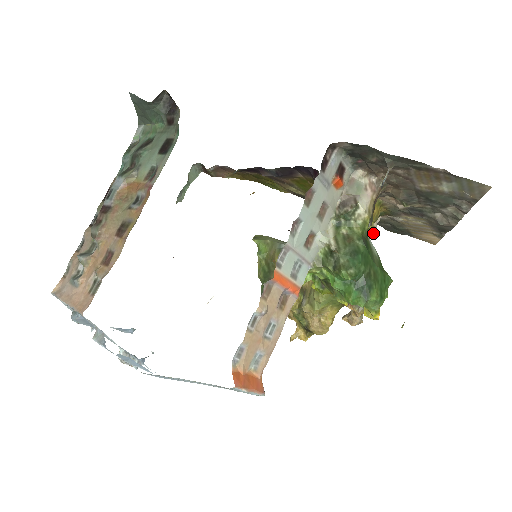
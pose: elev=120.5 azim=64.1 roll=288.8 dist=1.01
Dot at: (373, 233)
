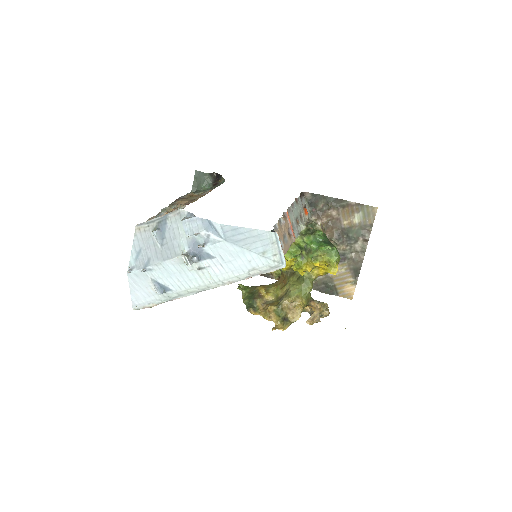
Dot at: occluded
